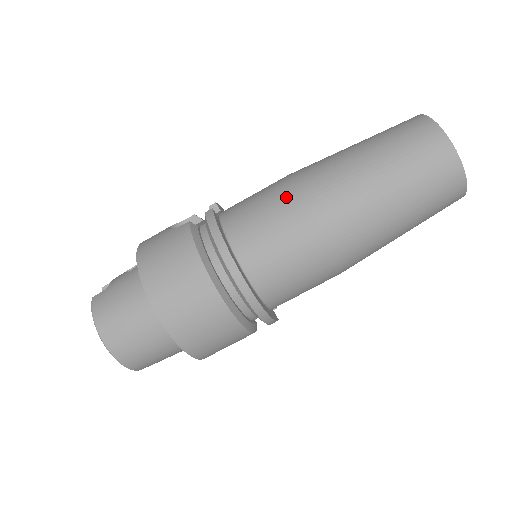
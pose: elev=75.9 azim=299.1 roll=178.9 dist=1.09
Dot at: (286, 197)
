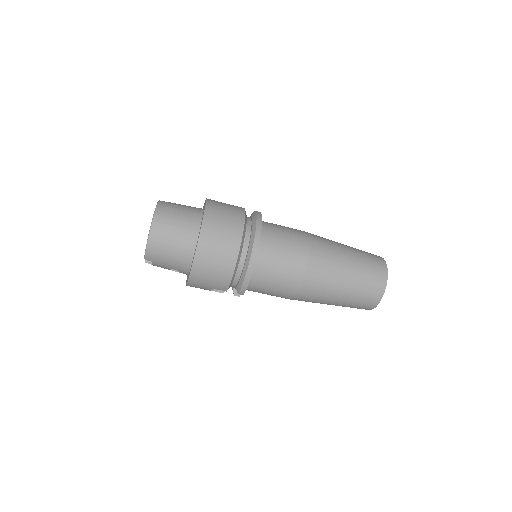
Dot at: (300, 233)
